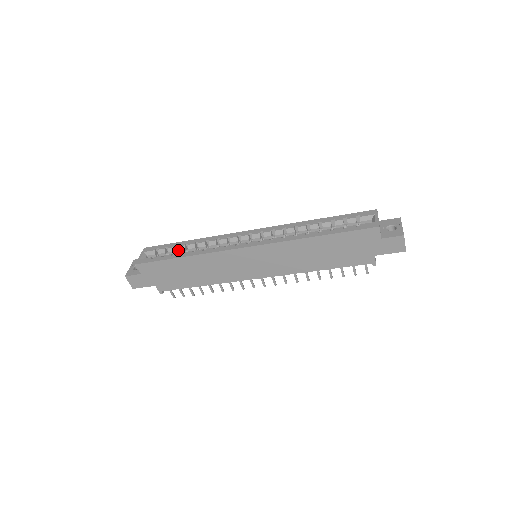
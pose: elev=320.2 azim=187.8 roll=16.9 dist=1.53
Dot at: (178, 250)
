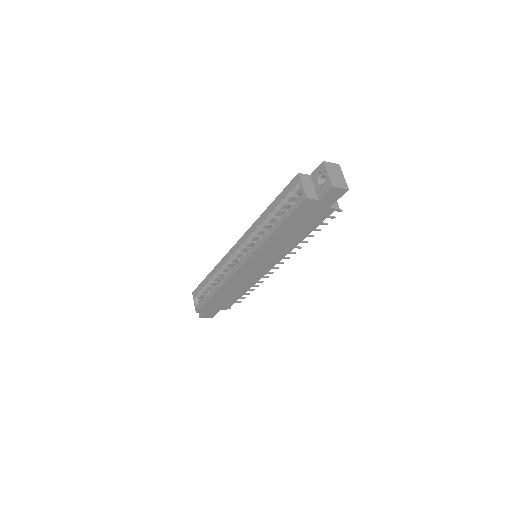
Dot at: (209, 285)
